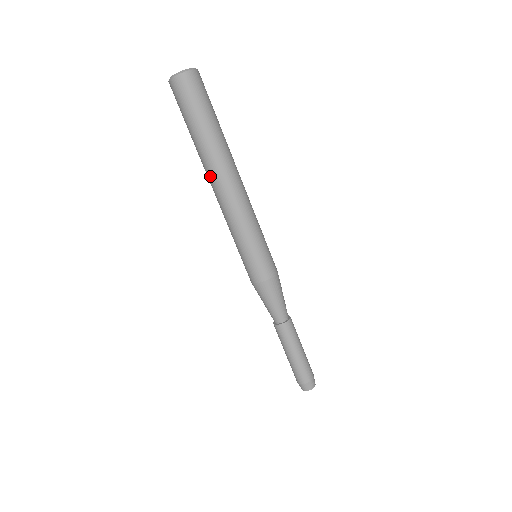
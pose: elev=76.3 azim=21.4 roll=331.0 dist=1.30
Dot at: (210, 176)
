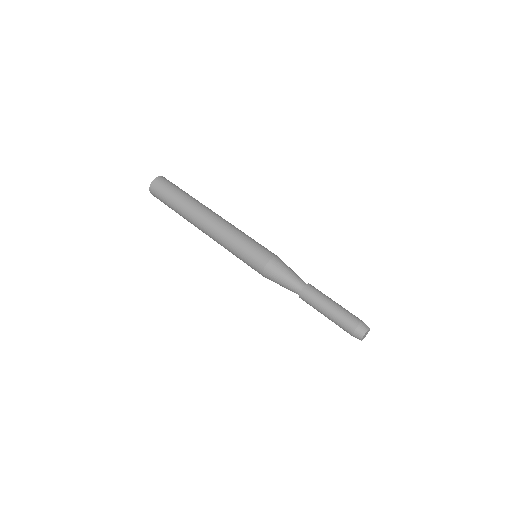
Dot at: (203, 211)
